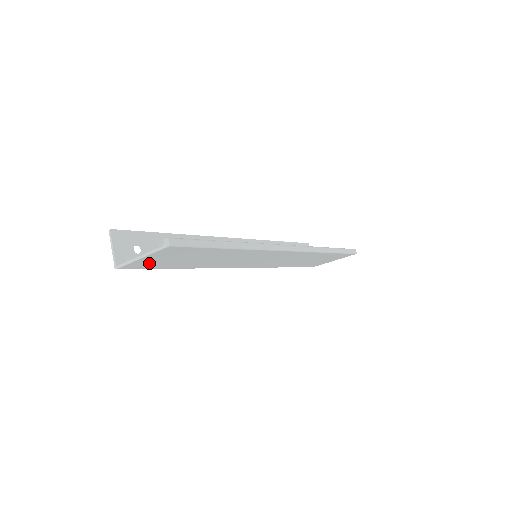
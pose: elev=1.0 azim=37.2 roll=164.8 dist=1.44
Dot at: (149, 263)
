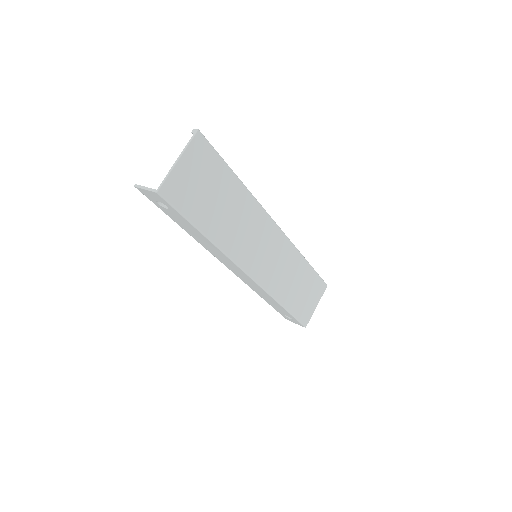
Dot at: (183, 187)
